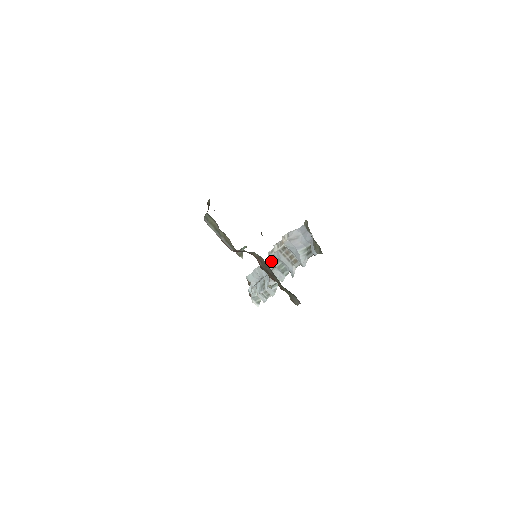
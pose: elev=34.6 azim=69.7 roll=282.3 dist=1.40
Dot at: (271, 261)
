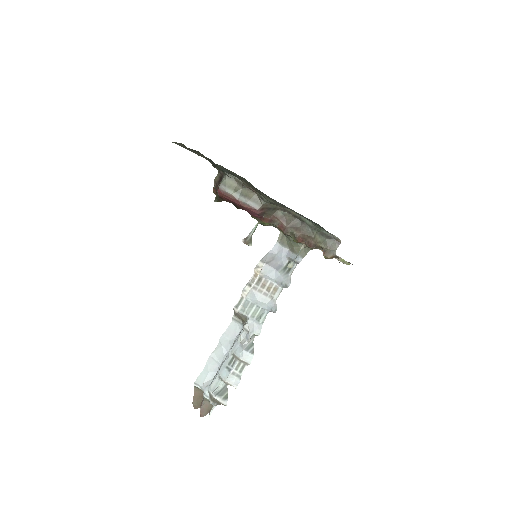
Dot at: (241, 313)
